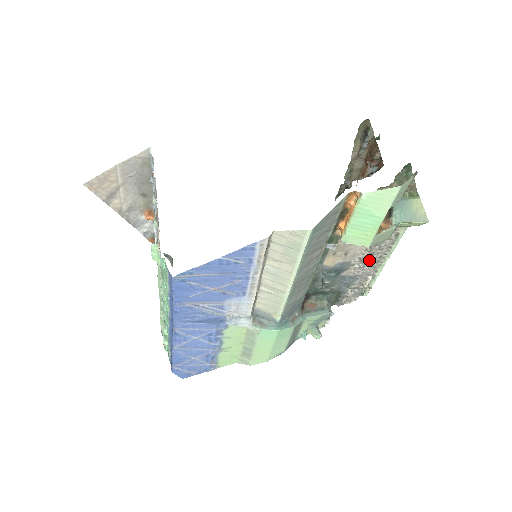
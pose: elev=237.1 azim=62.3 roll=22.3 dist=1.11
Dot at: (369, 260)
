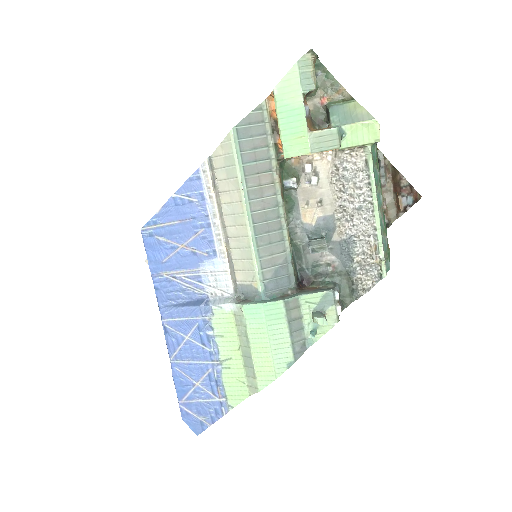
Dot at: (353, 207)
